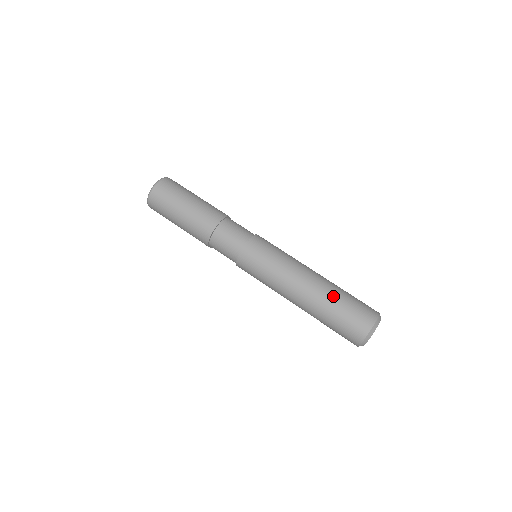
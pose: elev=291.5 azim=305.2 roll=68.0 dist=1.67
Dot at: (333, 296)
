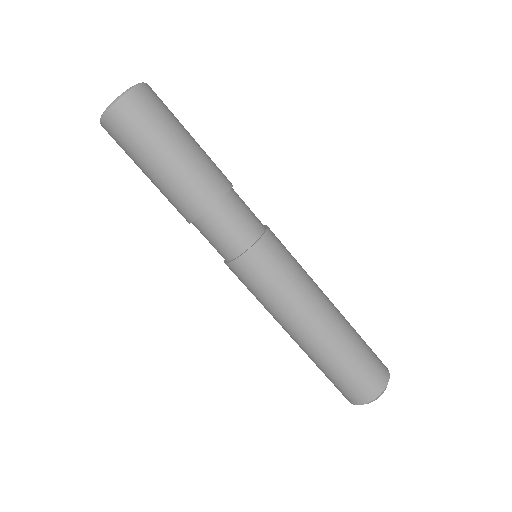
Dot at: (322, 363)
